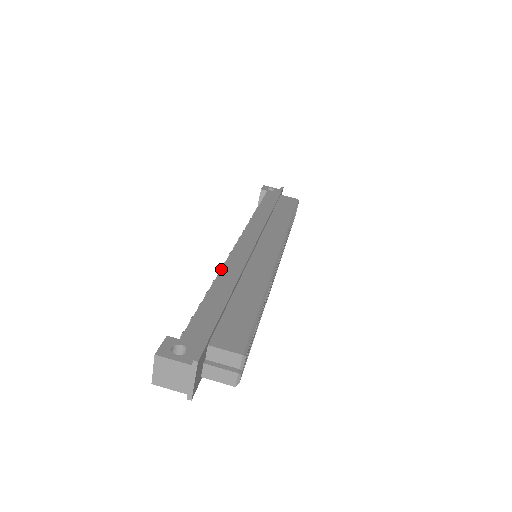
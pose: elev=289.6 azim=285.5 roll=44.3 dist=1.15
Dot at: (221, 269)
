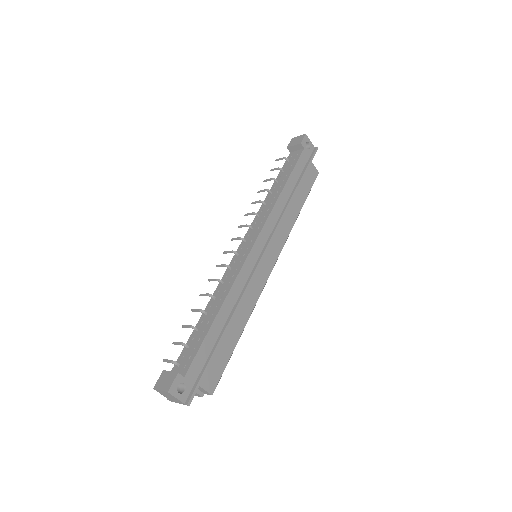
Dot at: (230, 291)
